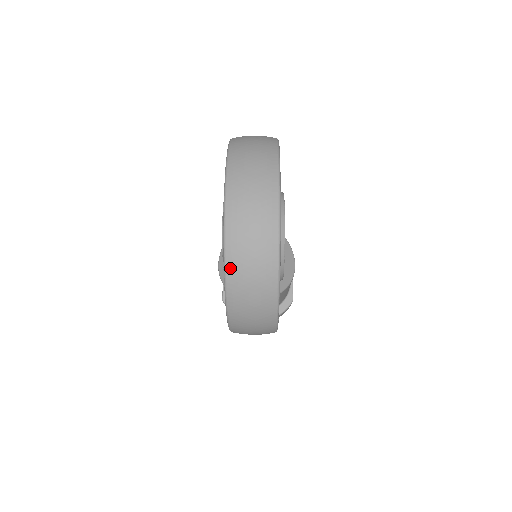
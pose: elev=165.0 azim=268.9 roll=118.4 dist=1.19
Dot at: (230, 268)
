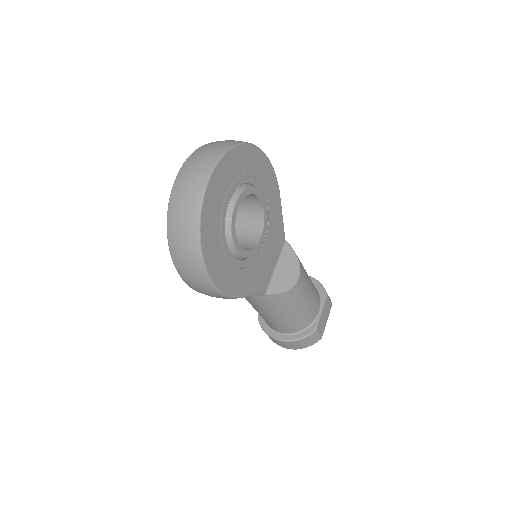
Dot at: (170, 213)
